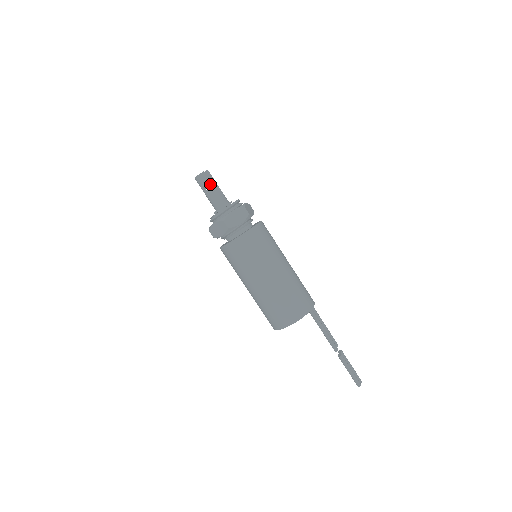
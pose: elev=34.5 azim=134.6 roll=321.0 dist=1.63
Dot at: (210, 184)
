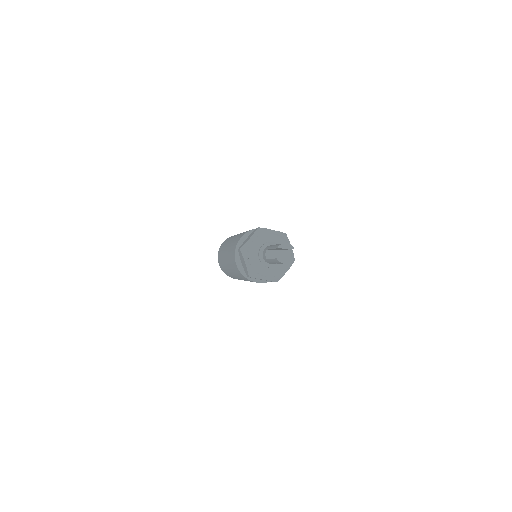
Dot at: occluded
